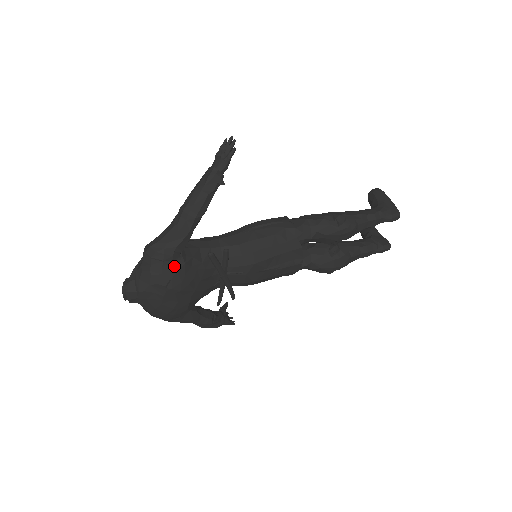
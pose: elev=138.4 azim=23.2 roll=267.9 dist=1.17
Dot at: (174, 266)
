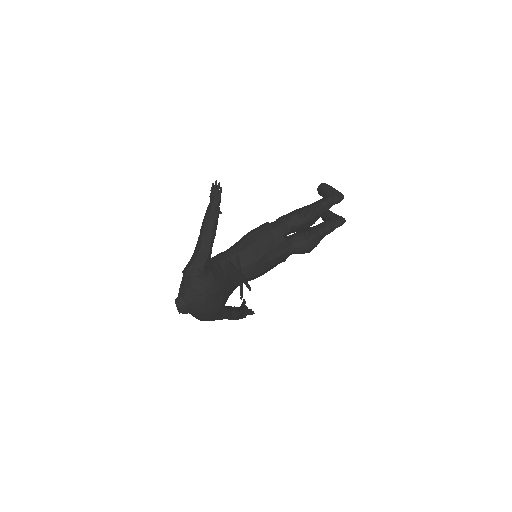
Dot at: (207, 278)
